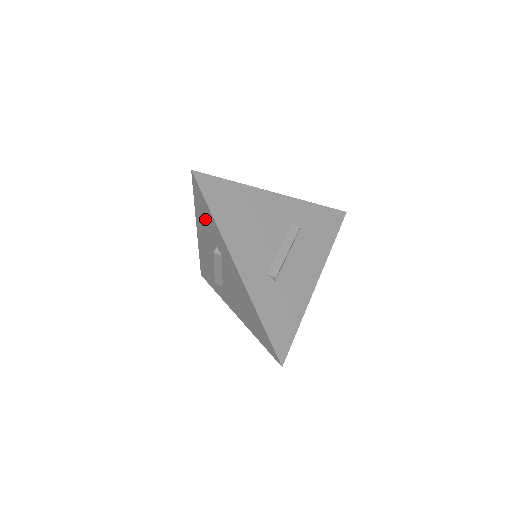
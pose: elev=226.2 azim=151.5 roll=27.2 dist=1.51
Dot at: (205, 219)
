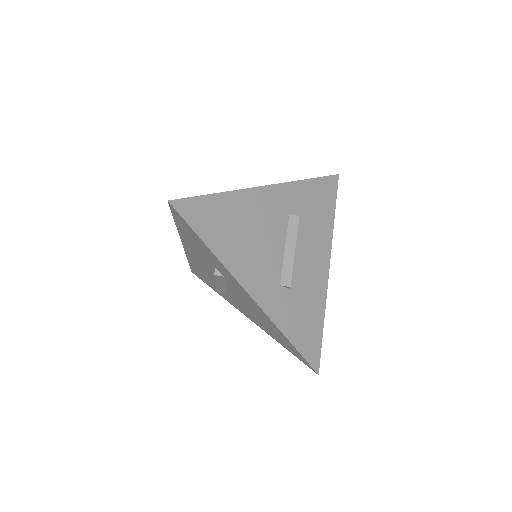
Dot at: (195, 243)
